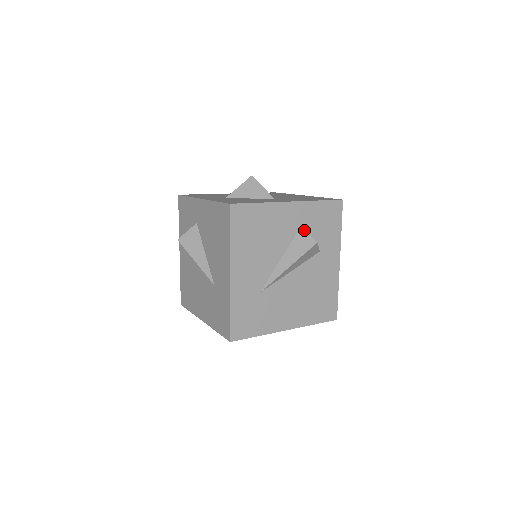
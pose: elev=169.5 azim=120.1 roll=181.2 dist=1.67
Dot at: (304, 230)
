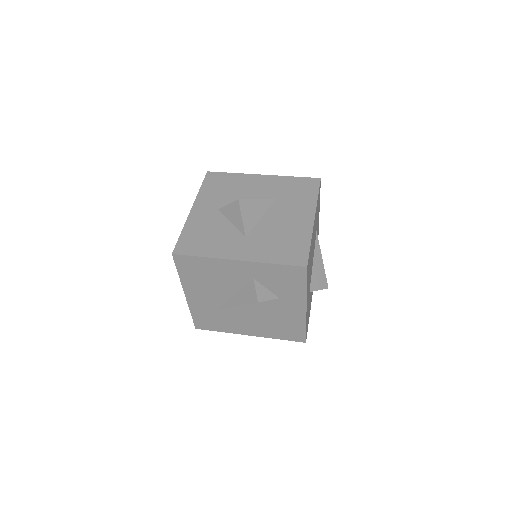
Dot at: (254, 284)
